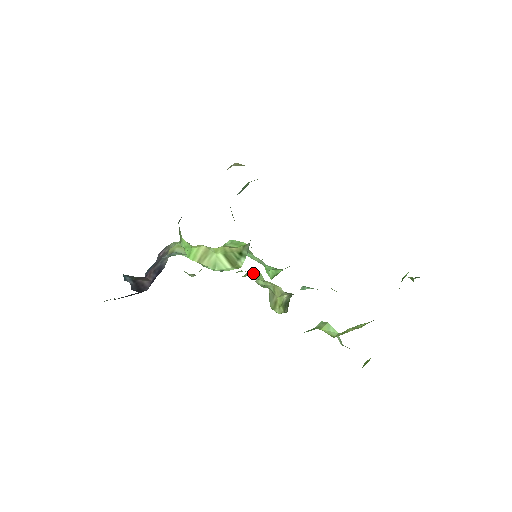
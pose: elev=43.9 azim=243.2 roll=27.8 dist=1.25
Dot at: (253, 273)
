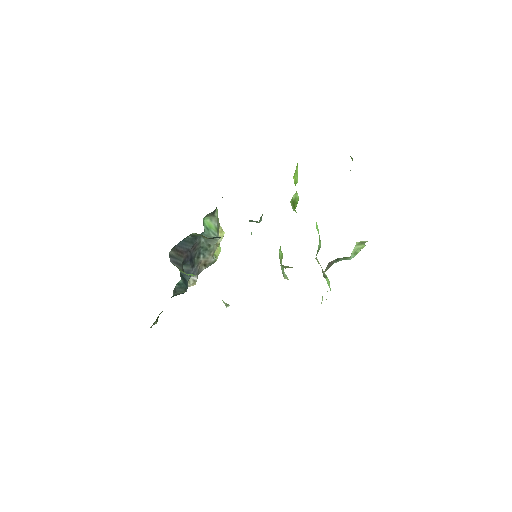
Dot at: occluded
